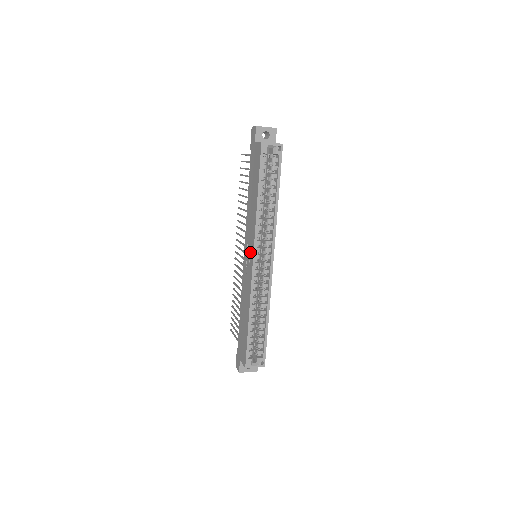
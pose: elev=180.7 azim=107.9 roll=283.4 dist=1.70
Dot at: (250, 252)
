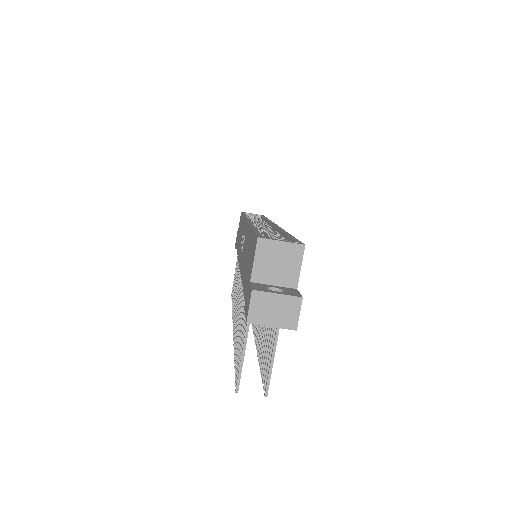
Dot at: (243, 233)
